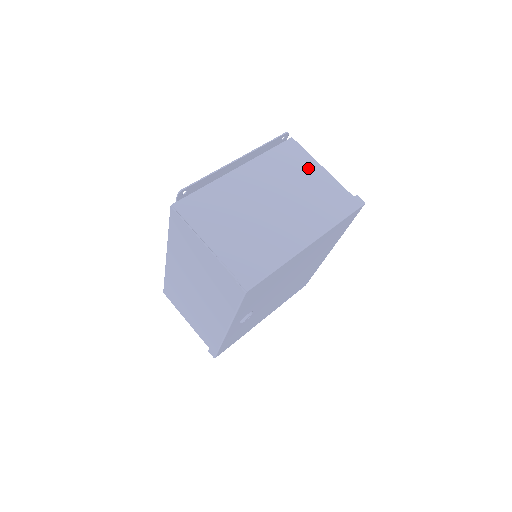
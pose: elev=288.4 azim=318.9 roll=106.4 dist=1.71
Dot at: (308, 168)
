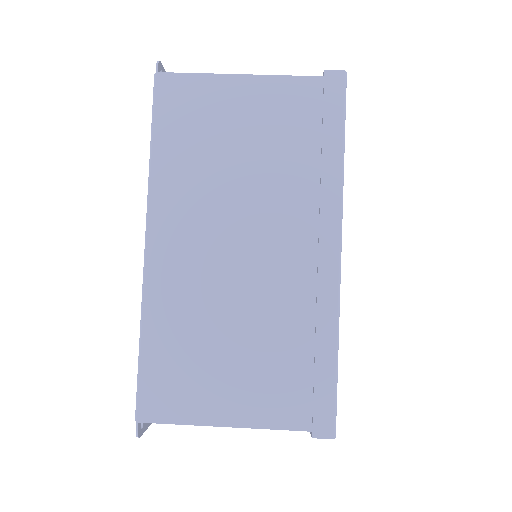
Dot at: occluded
